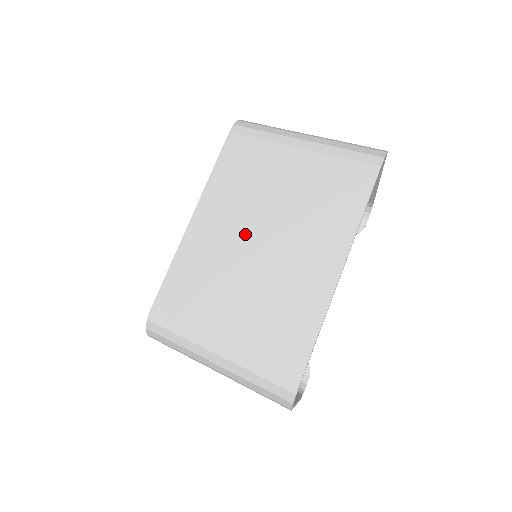
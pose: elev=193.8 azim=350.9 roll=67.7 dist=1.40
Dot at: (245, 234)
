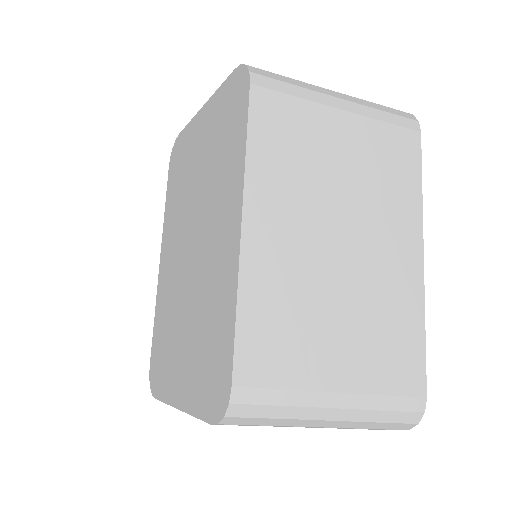
Dot at: (319, 236)
